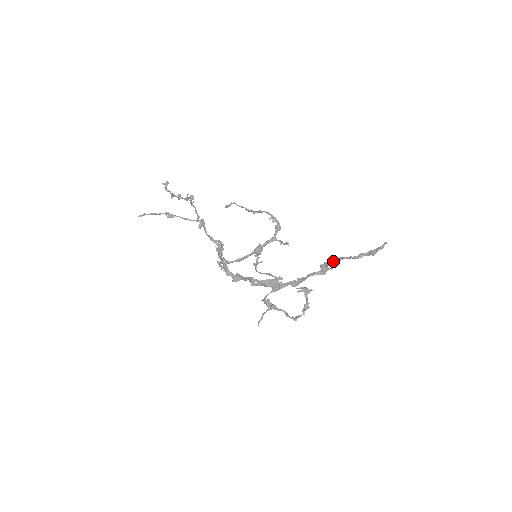
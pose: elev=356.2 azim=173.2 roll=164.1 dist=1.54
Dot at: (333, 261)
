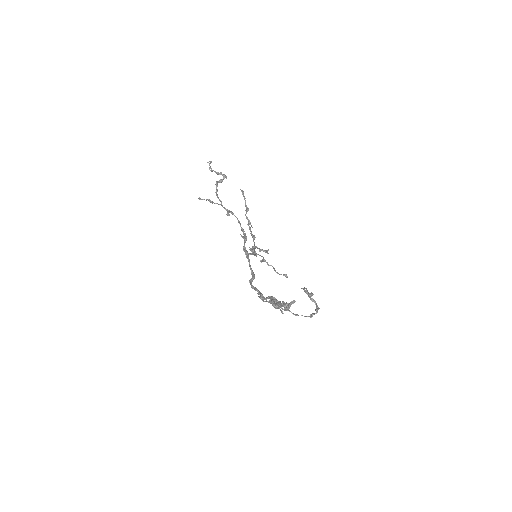
Dot at: (270, 299)
